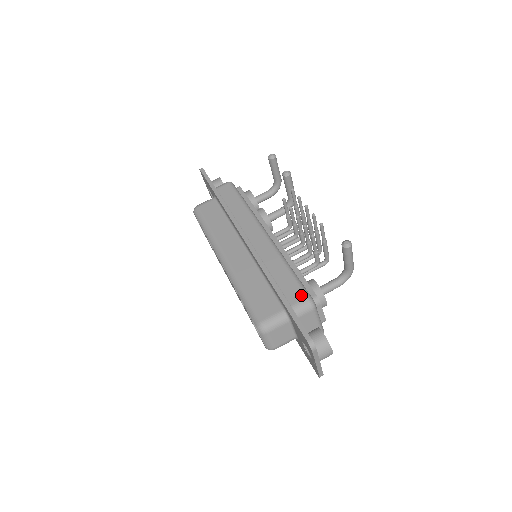
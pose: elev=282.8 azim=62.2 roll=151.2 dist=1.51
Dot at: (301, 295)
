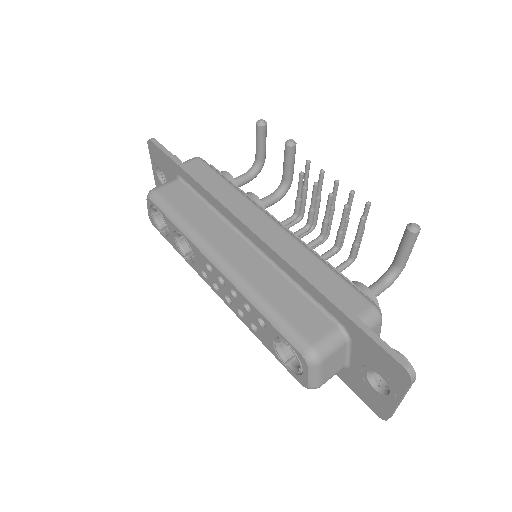
Dot at: (363, 302)
